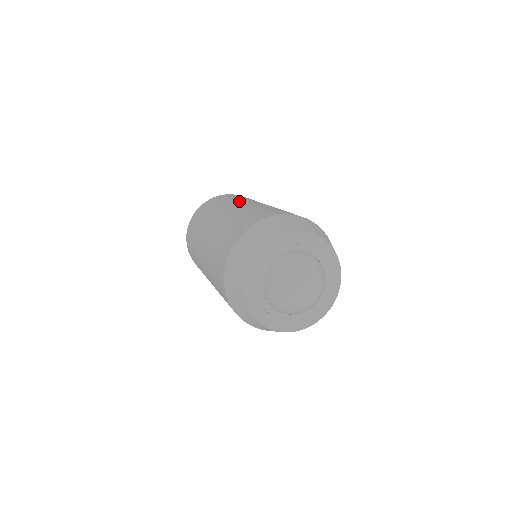
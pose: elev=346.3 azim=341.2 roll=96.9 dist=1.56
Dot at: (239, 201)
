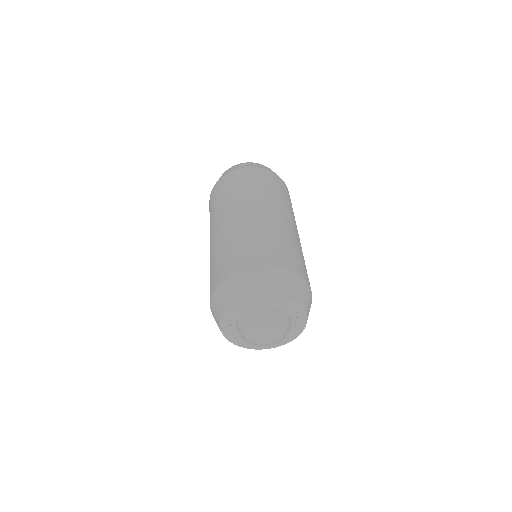
Dot at: (241, 203)
